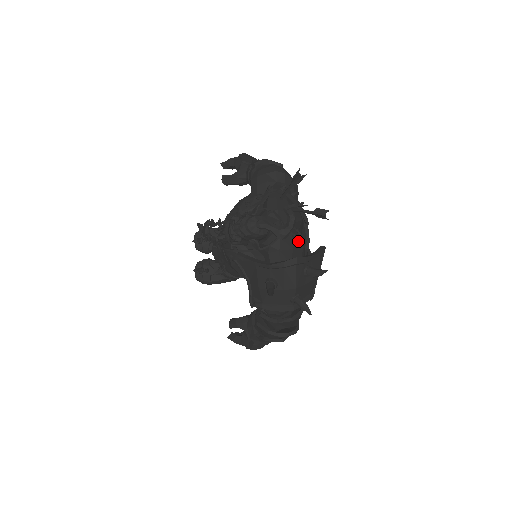
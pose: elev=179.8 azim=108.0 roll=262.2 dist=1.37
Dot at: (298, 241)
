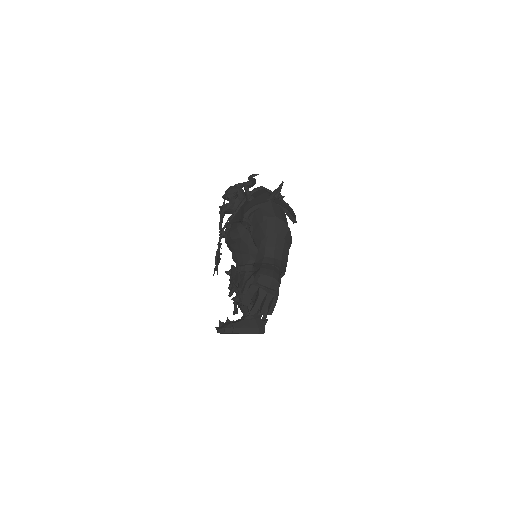
Dot at: occluded
